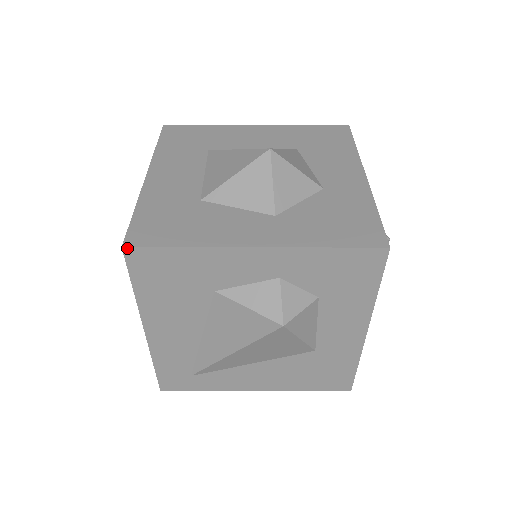
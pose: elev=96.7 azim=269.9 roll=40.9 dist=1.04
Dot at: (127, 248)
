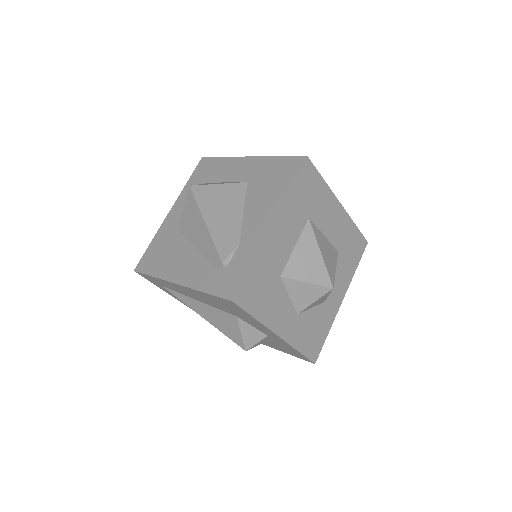
Dot at: (234, 302)
